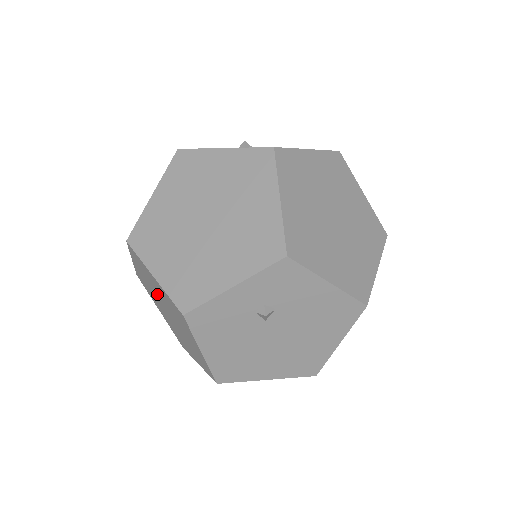
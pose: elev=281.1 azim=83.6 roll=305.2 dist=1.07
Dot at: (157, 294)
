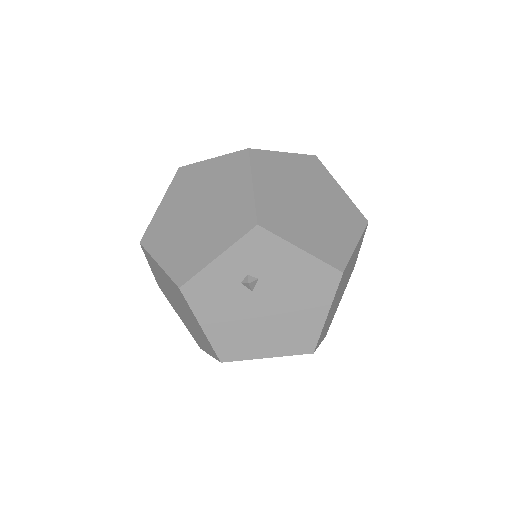
Dot at: (168, 289)
